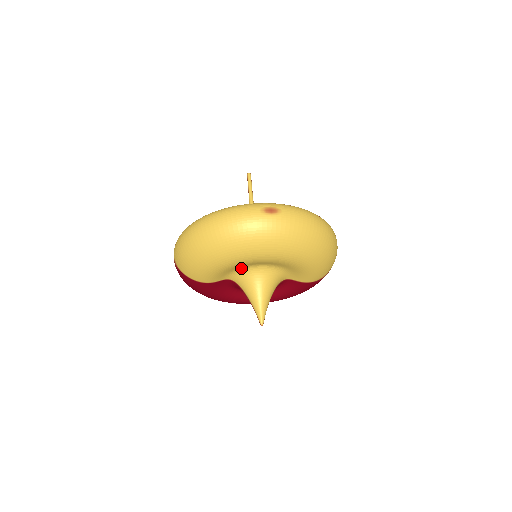
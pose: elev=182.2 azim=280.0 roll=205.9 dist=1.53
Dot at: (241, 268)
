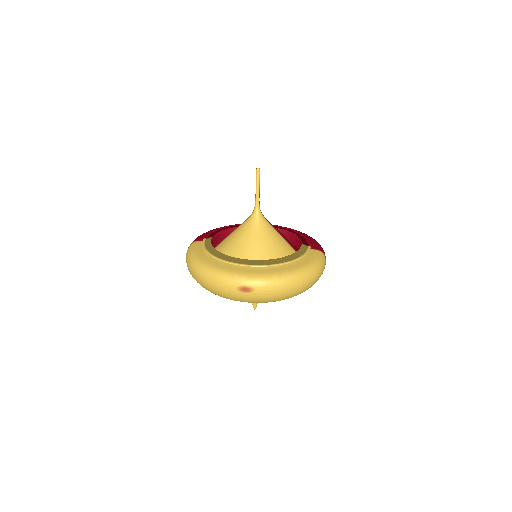
Dot at: occluded
